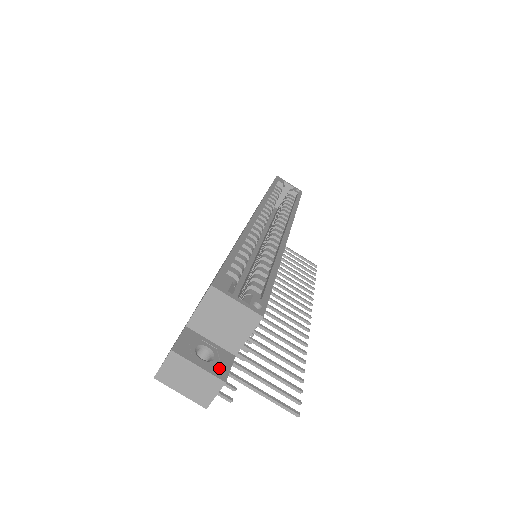
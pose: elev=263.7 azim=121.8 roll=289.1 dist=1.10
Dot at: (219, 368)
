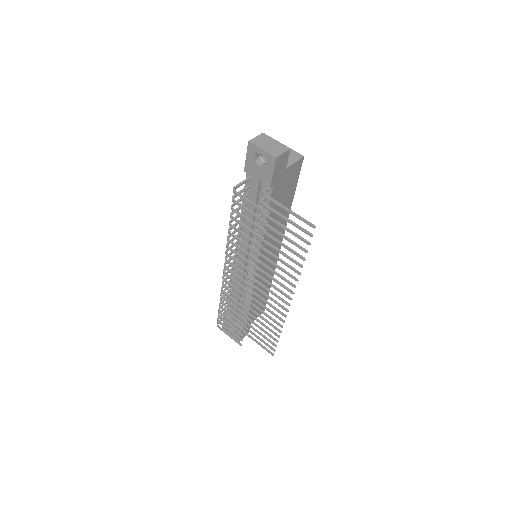
Dot at: occluded
